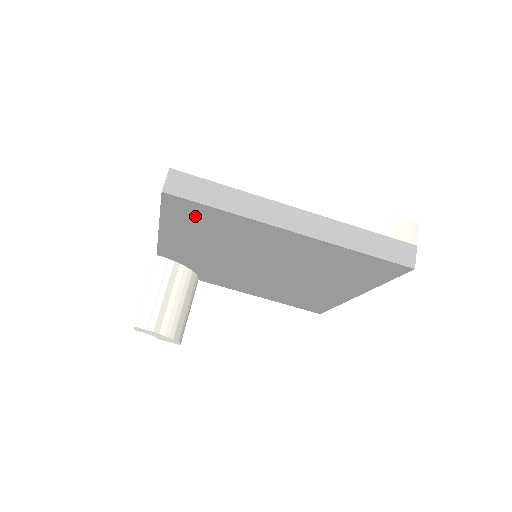
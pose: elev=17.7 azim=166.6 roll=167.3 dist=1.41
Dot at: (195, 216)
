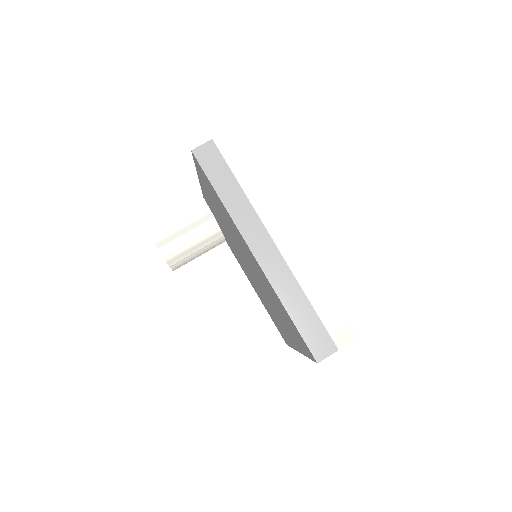
Dot at: (209, 186)
